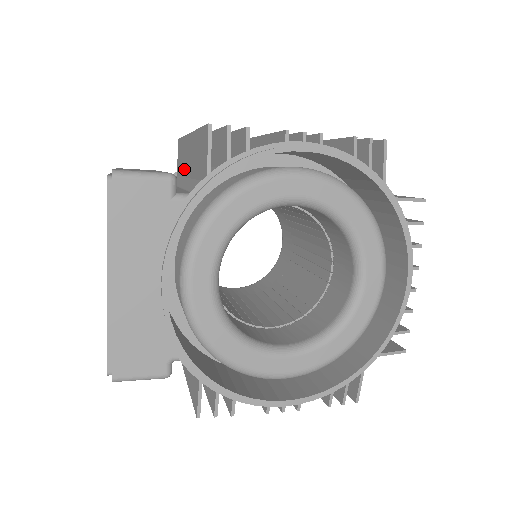
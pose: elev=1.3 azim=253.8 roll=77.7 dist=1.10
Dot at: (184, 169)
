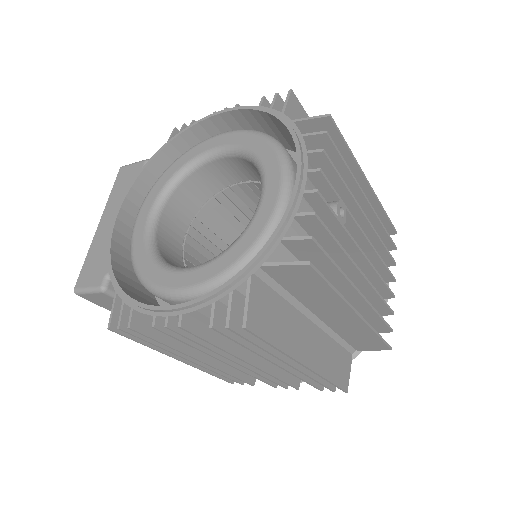
Dot at: occluded
